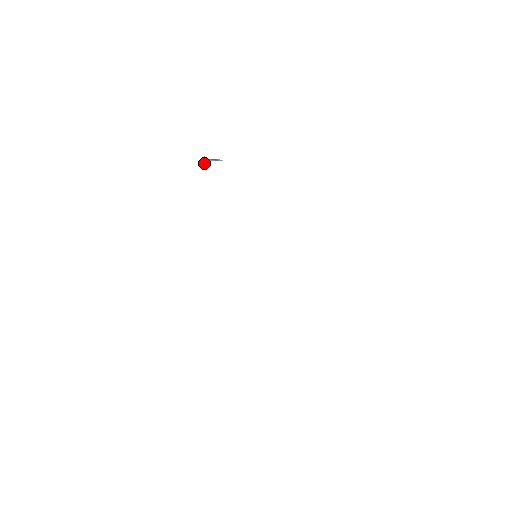
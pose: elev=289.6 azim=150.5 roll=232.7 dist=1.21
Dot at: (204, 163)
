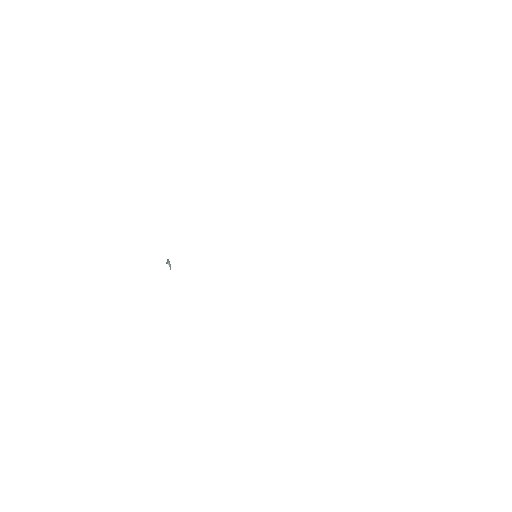
Dot at: occluded
